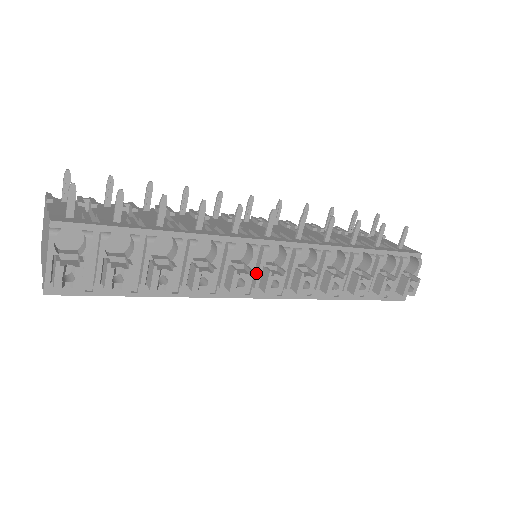
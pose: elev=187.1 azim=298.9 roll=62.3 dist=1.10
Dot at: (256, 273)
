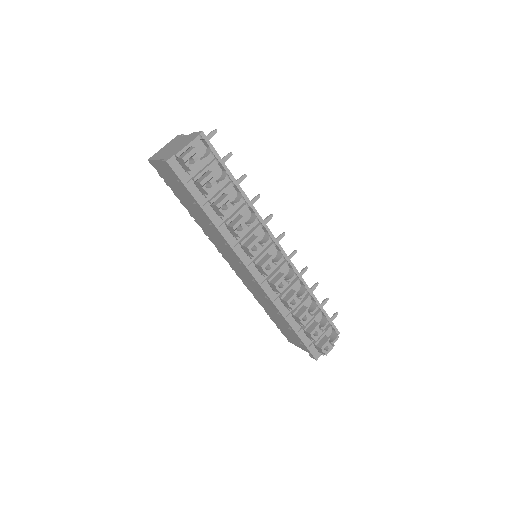
Dot at: (261, 254)
